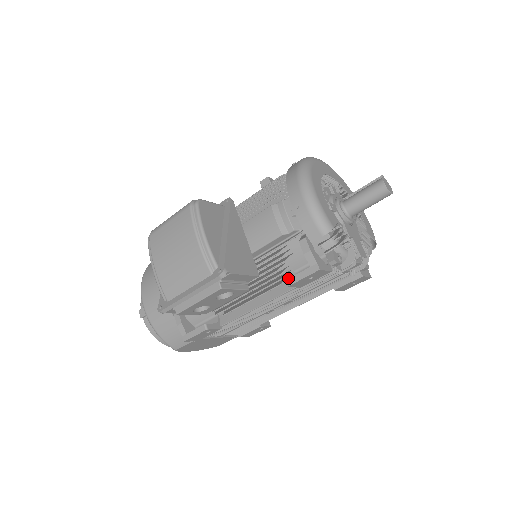
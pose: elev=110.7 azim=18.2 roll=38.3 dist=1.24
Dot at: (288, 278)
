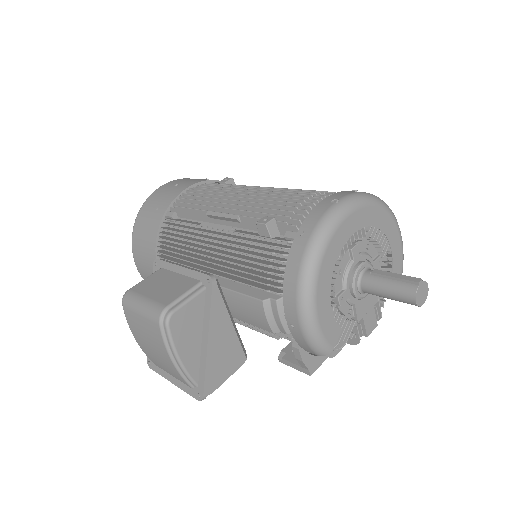
Dot at: occluded
